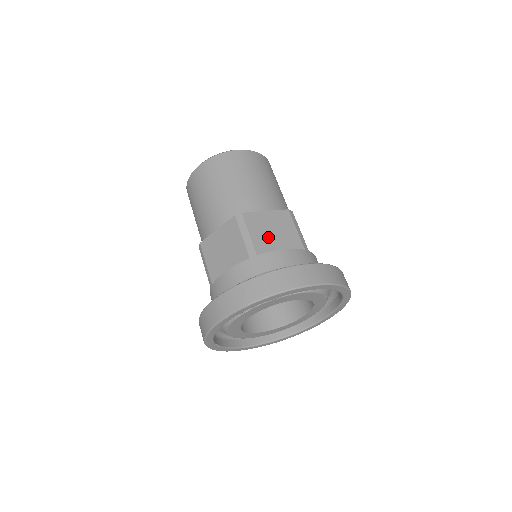
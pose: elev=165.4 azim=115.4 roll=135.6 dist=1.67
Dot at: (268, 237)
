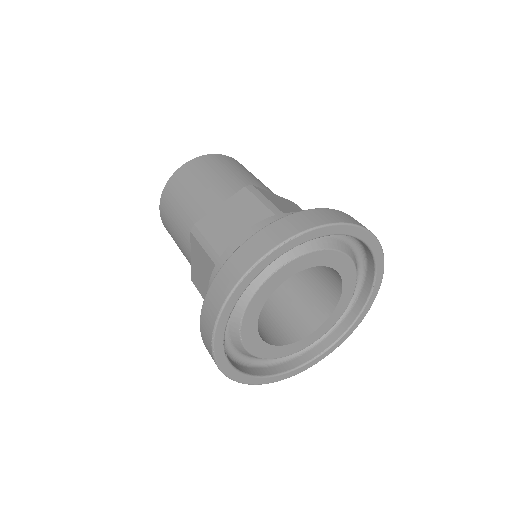
Dot at: (286, 208)
